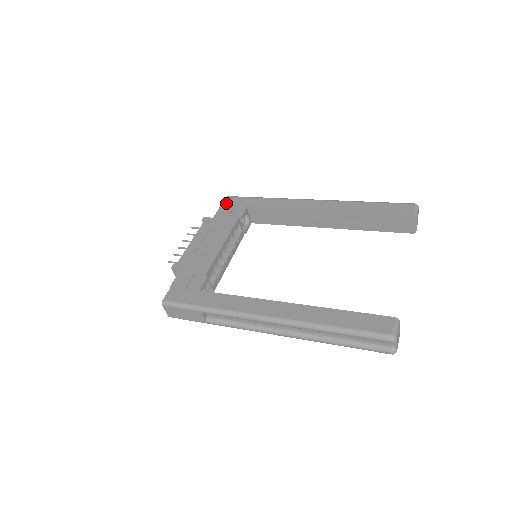
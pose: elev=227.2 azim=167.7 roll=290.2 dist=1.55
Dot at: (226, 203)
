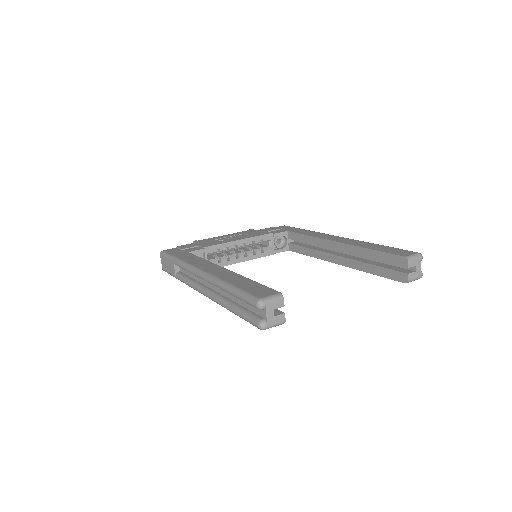
Dot at: (278, 227)
